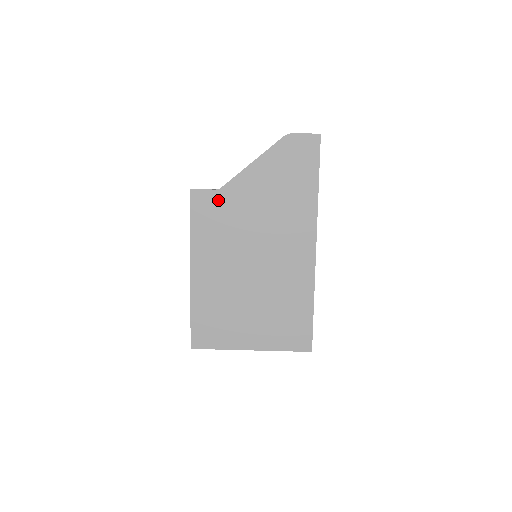
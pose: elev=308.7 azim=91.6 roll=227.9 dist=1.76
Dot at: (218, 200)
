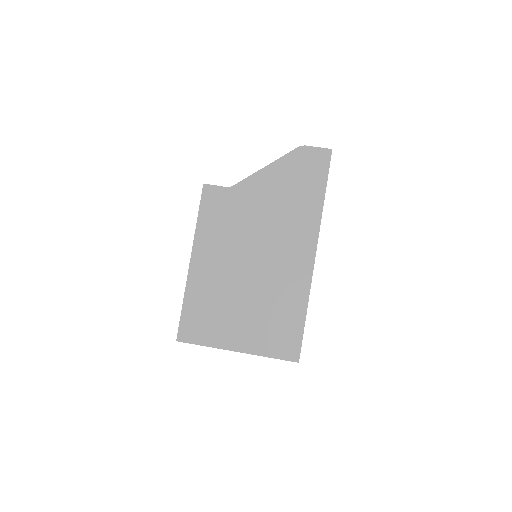
Dot at: (228, 197)
